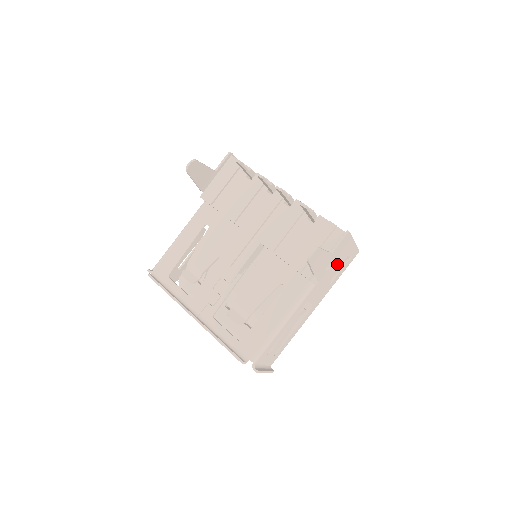
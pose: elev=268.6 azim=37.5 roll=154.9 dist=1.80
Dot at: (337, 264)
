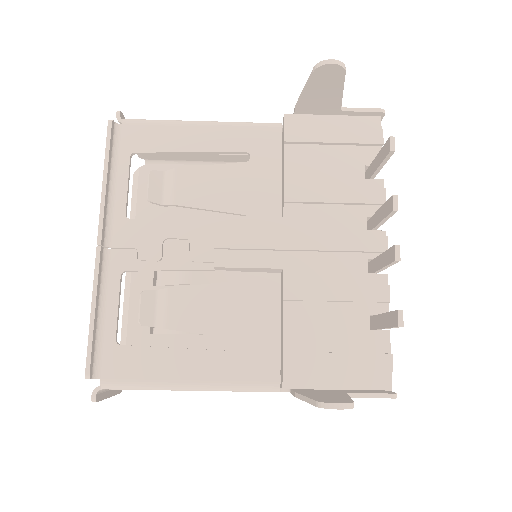
Dot at: occluded
